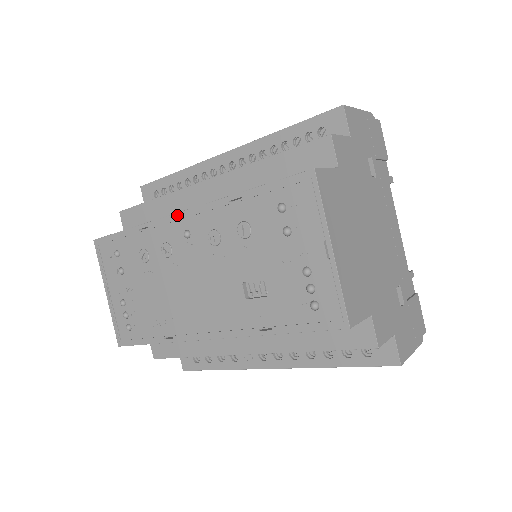
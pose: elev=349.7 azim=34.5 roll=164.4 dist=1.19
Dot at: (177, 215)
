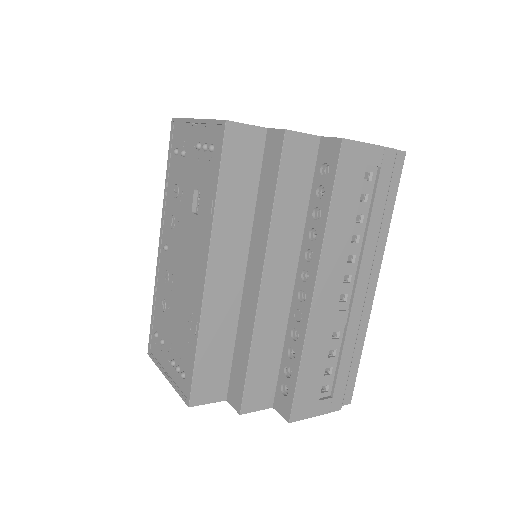
Dot at: (159, 249)
